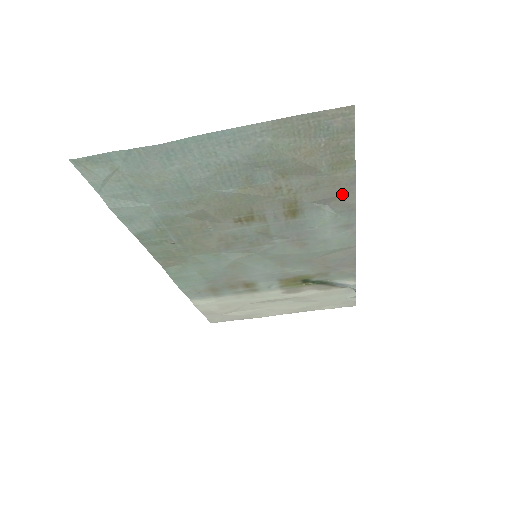
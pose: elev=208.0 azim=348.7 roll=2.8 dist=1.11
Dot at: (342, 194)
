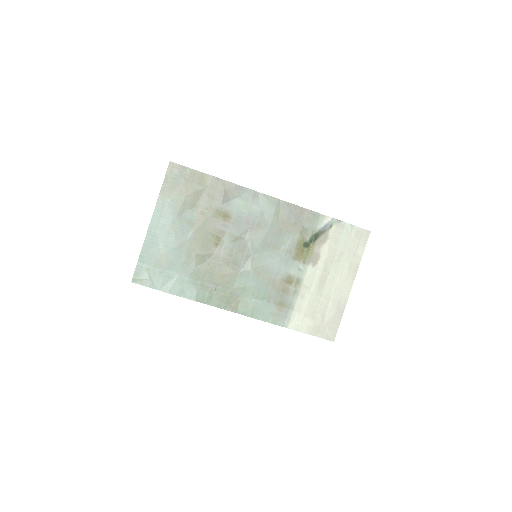
Dot at: (224, 187)
